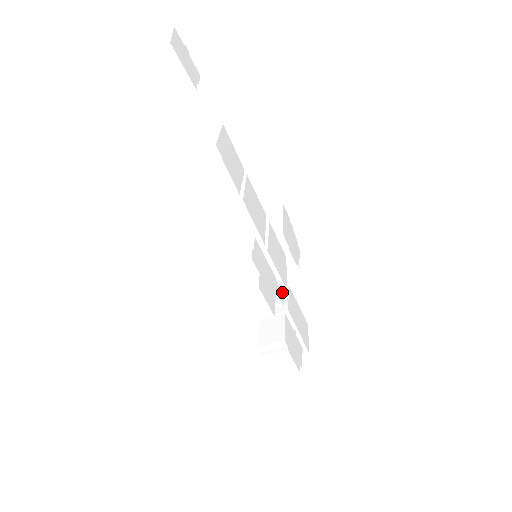
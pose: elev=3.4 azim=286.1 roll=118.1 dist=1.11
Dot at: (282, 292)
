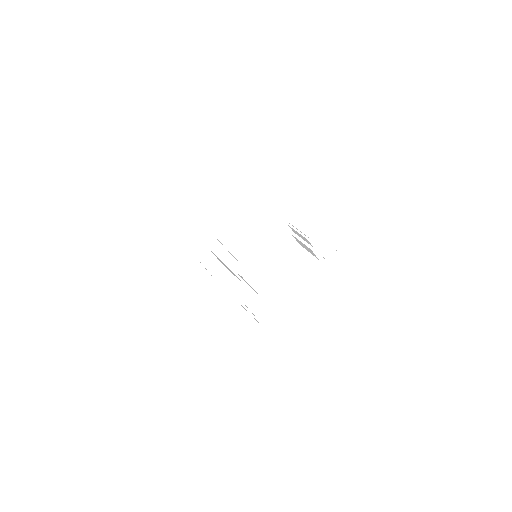
Dot at: (252, 294)
